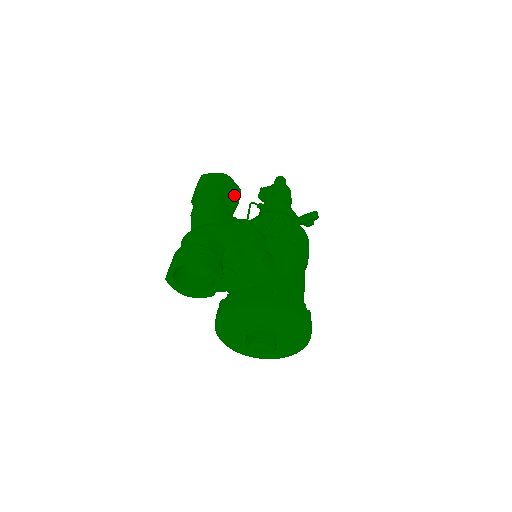
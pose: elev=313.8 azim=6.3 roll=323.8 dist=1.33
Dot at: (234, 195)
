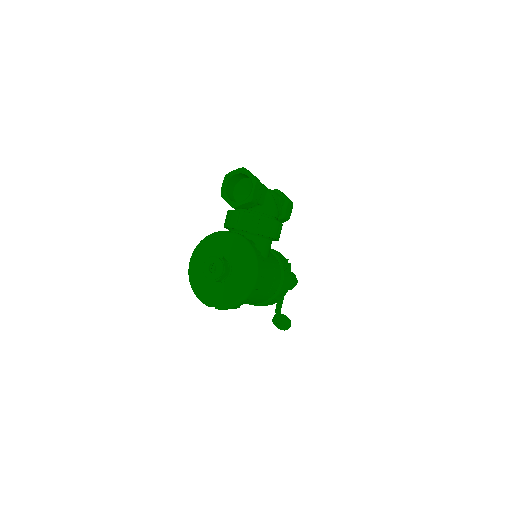
Dot at: (287, 211)
